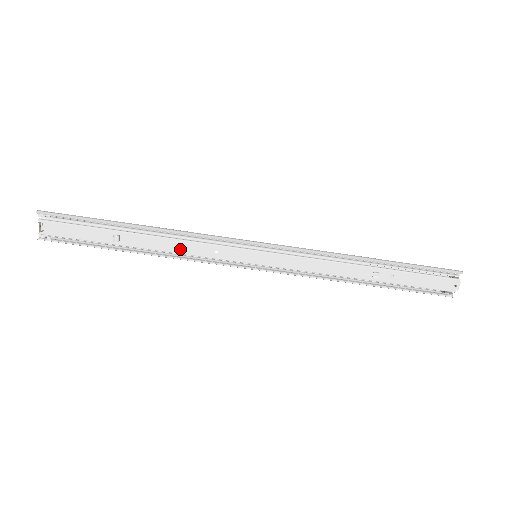
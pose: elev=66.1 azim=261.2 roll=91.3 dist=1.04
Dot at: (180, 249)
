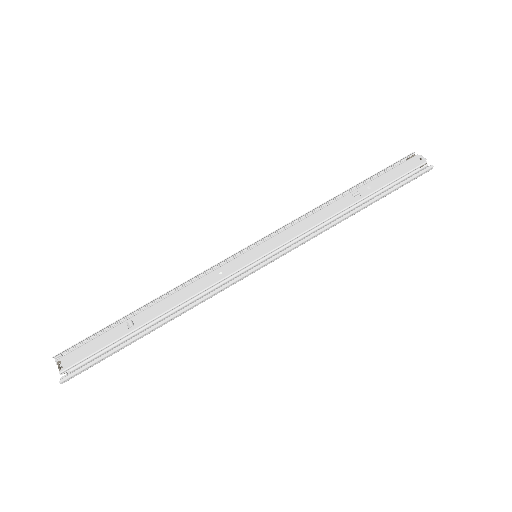
Dot at: (189, 293)
